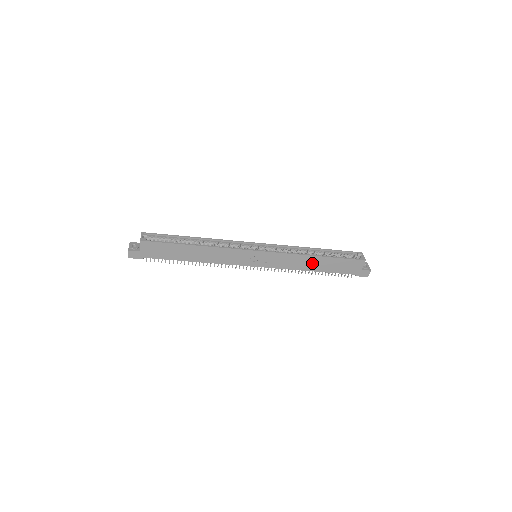
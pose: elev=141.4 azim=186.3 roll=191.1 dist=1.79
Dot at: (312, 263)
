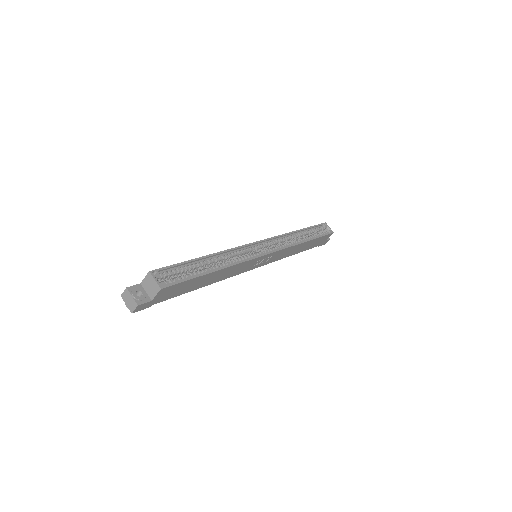
Dot at: (299, 248)
